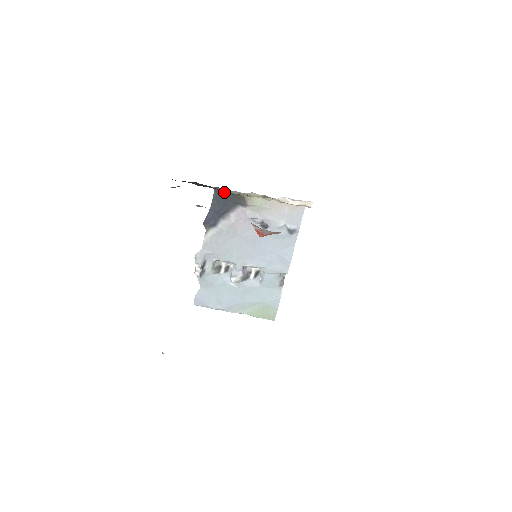
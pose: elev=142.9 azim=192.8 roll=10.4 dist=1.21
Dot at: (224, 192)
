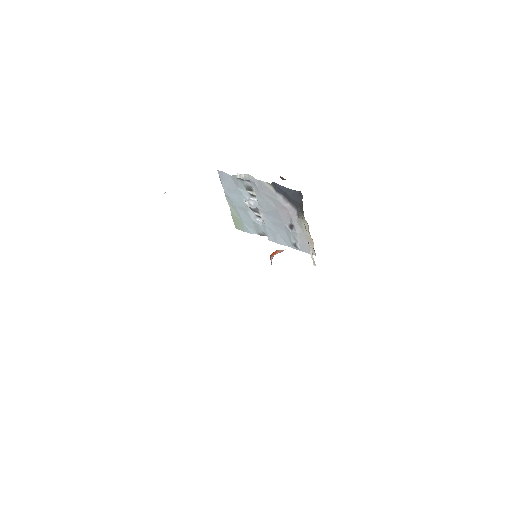
Dot at: (301, 200)
